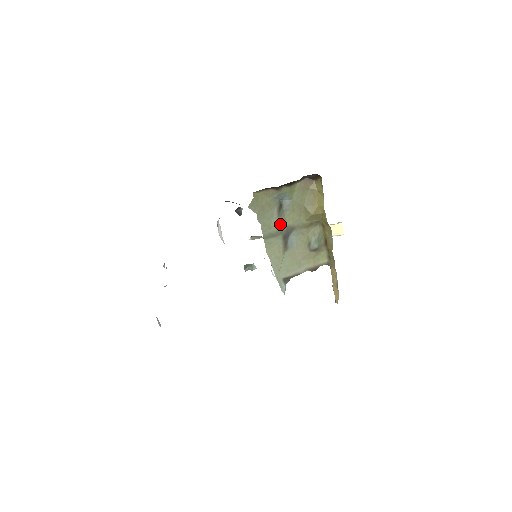
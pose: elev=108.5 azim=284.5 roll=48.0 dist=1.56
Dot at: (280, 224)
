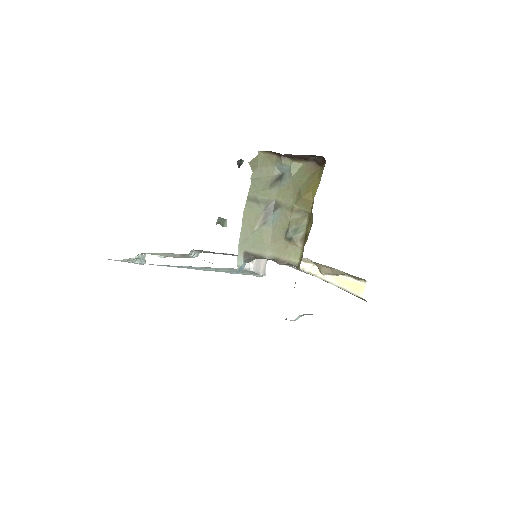
Dot at: (269, 194)
